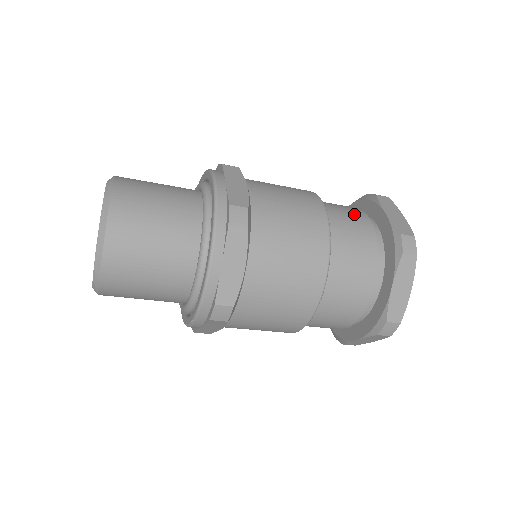
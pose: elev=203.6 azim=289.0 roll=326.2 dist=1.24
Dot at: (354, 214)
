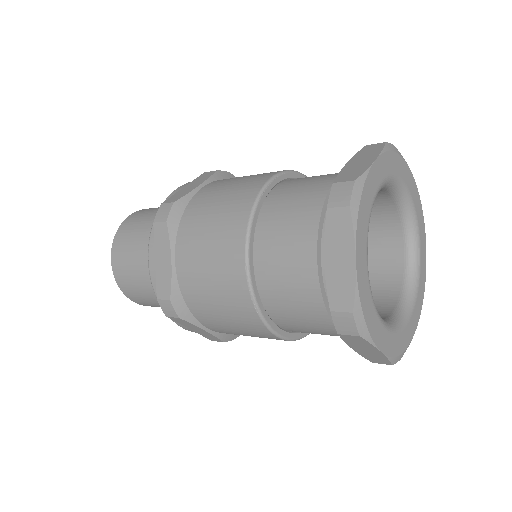
Dot at: (296, 252)
